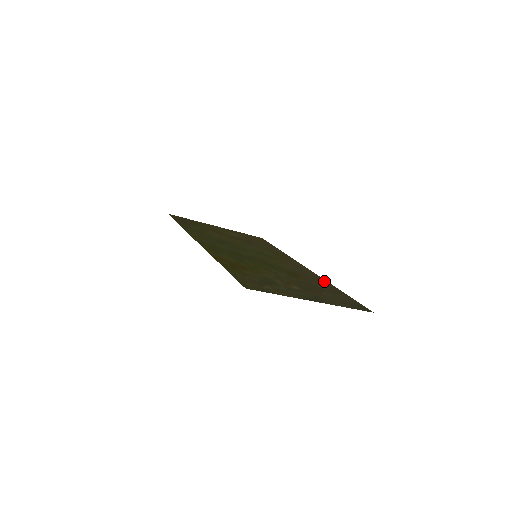
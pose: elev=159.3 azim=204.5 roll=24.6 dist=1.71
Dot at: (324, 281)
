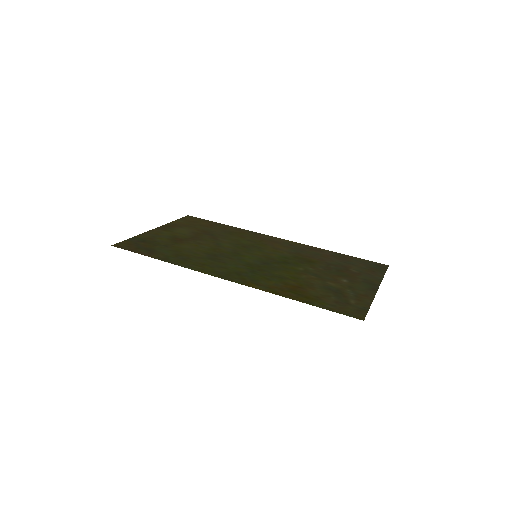
Dot at: (317, 249)
